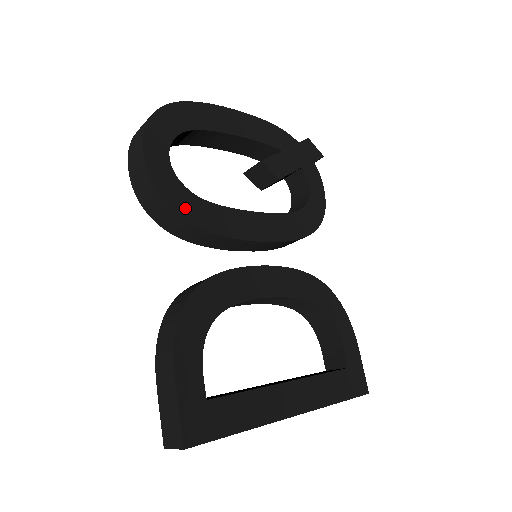
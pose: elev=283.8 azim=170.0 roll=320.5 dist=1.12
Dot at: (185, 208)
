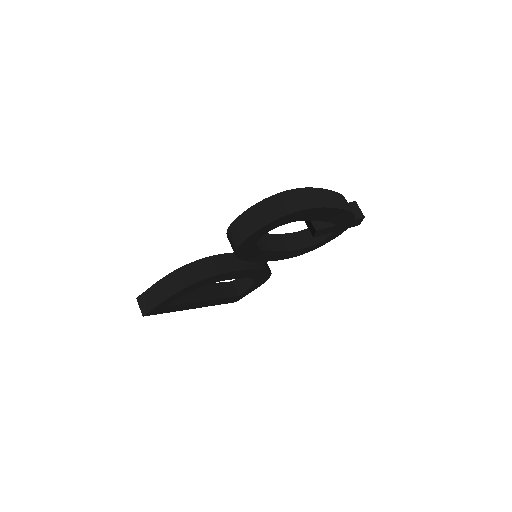
Dot at: (243, 253)
